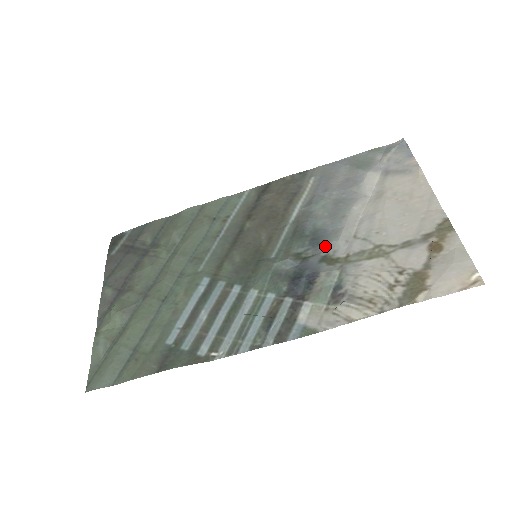
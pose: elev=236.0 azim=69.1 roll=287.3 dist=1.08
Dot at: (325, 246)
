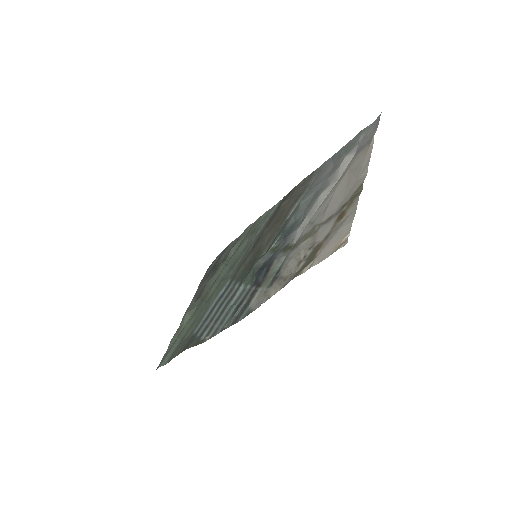
Dot at: (289, 236)
